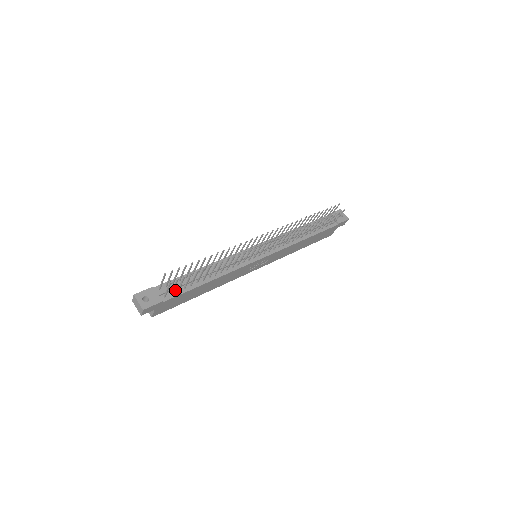
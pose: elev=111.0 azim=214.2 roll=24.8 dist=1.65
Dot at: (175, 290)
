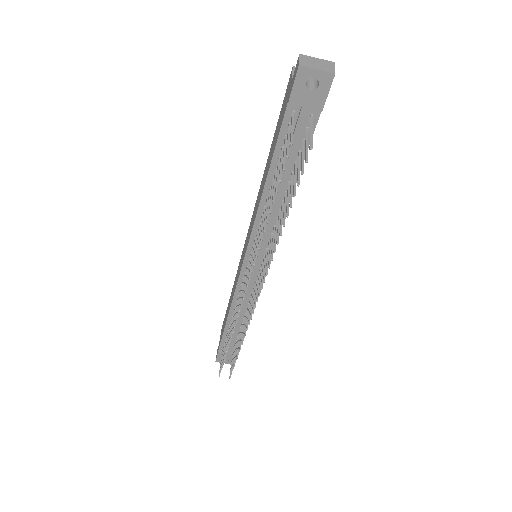
Dot at: (233, 342)
